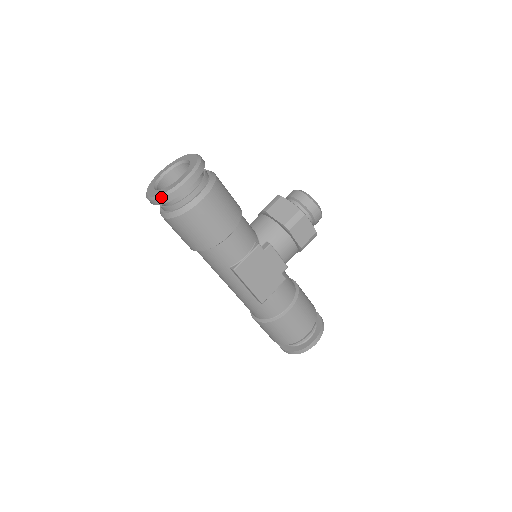
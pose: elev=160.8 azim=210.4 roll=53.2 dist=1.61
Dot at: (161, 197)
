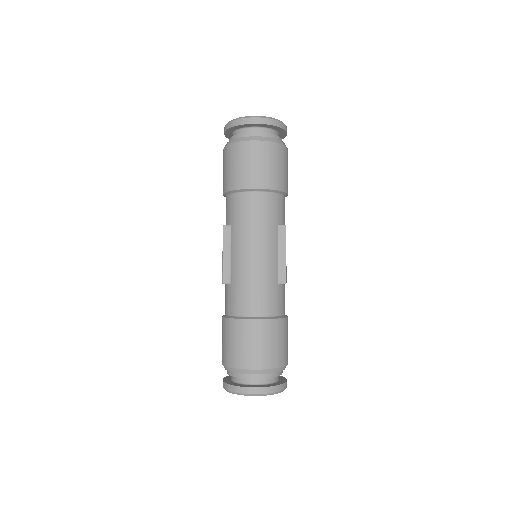
Dot at: (275, 119)
